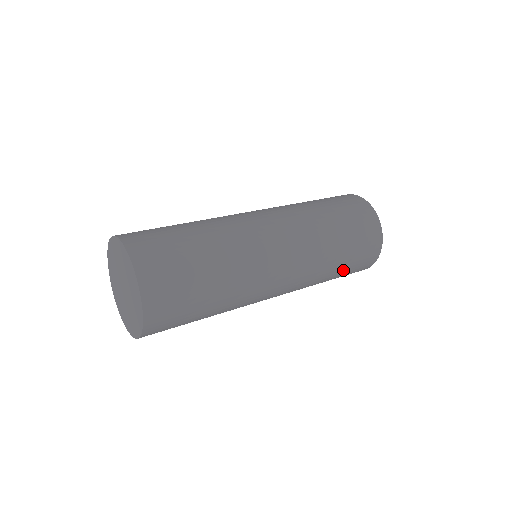
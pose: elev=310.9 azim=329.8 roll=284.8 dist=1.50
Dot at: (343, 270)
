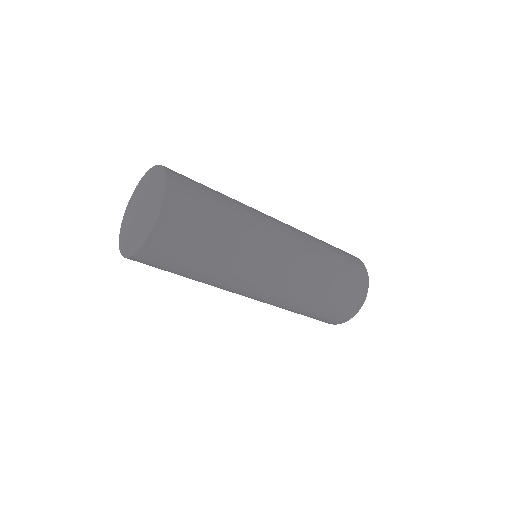
Dot at: occluded
